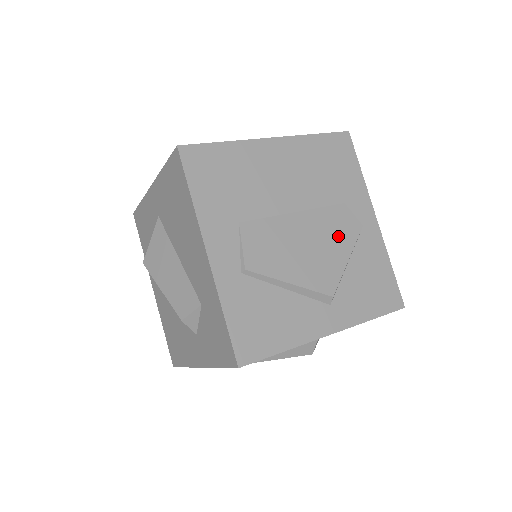
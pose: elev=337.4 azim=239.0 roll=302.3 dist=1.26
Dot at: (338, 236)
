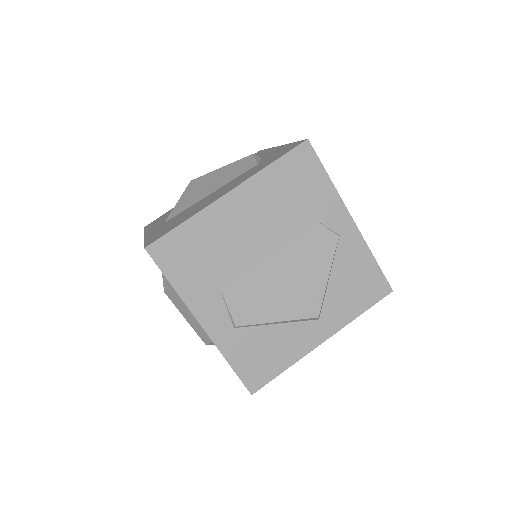
Dot at: (315, 259)
